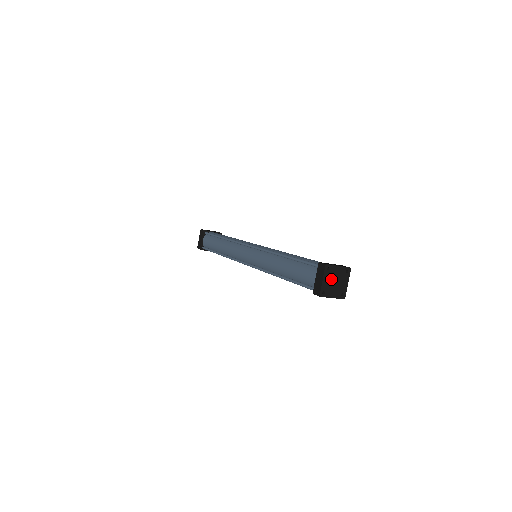
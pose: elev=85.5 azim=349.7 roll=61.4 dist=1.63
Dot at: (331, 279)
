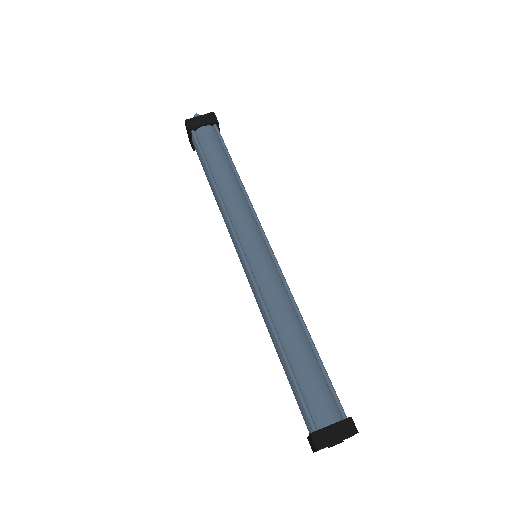
Dot at: (339, 441)
